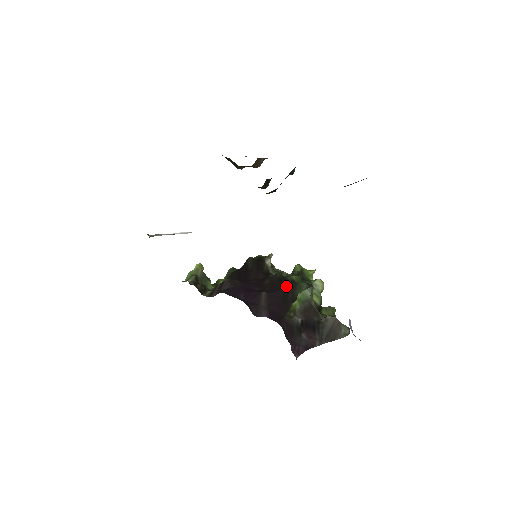
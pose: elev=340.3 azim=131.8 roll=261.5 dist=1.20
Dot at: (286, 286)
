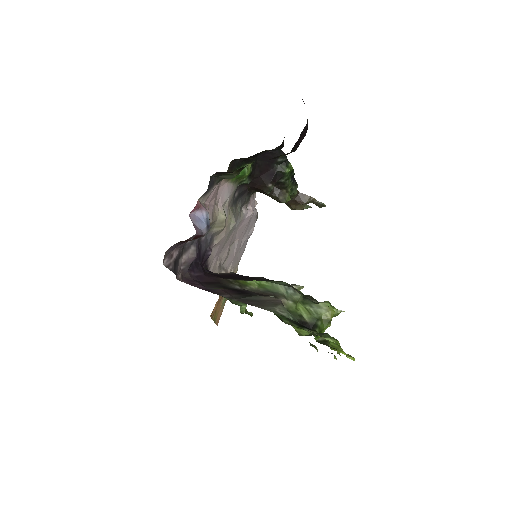
Dot at: (264, 279)
